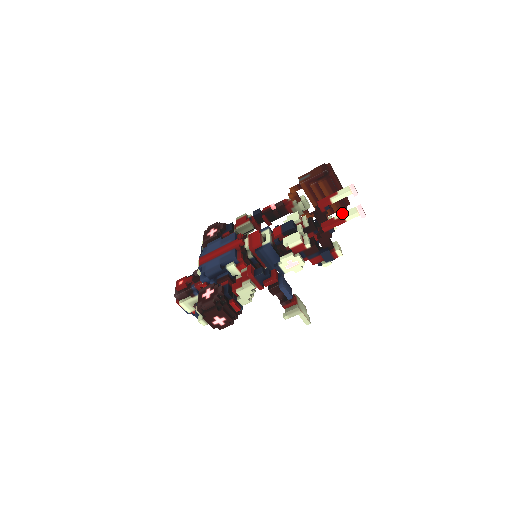
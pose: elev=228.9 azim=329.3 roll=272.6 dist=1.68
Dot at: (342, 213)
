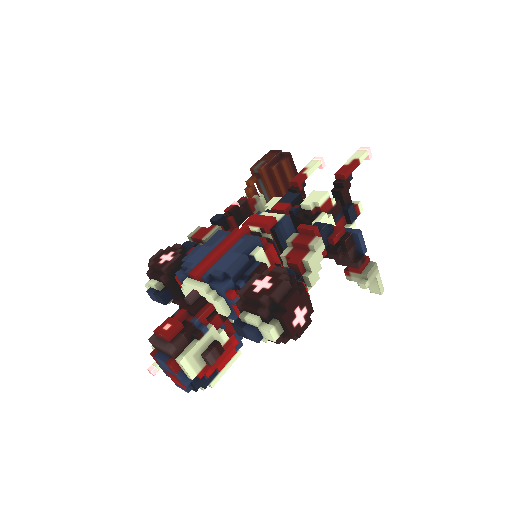
Dot at: (349, 159)
